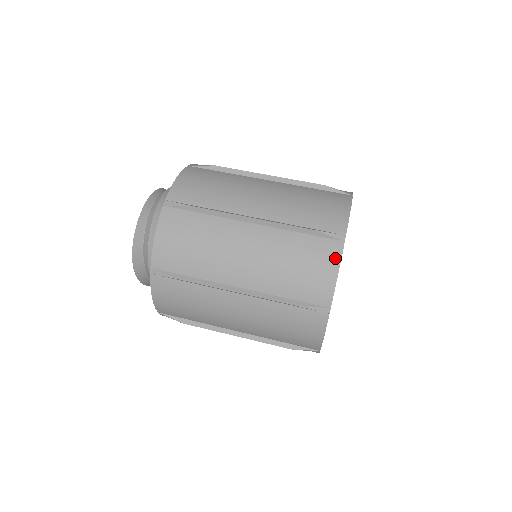
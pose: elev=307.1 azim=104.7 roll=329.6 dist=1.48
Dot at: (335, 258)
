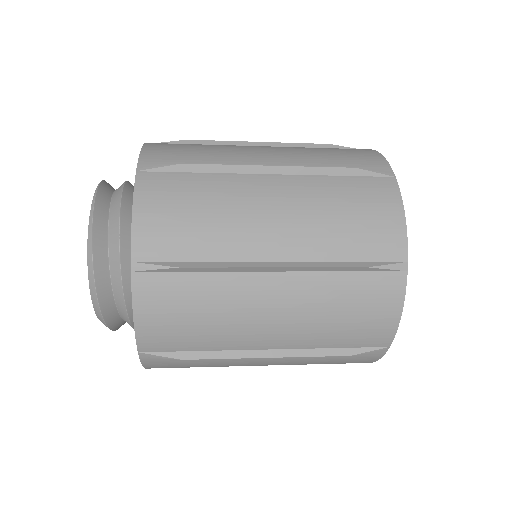
Dot at: occluded
